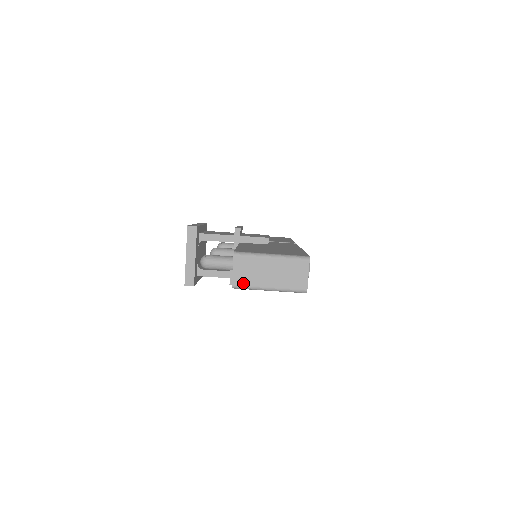
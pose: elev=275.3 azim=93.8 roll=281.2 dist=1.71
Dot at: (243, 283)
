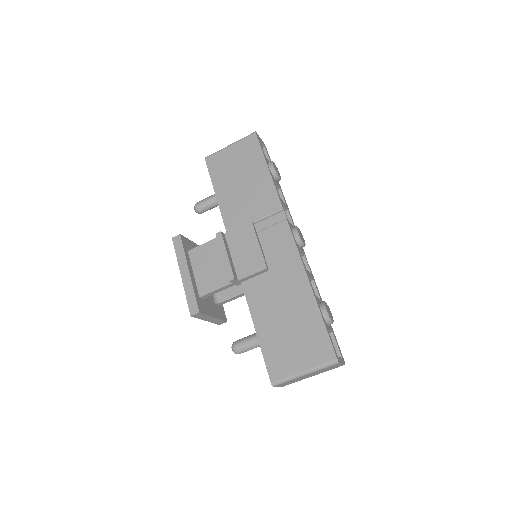
Dot at: occluded
